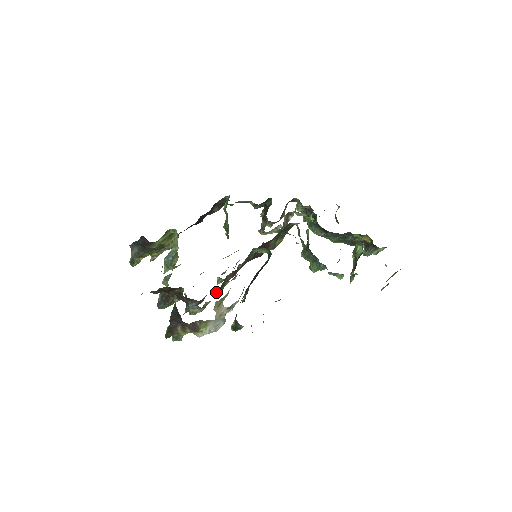
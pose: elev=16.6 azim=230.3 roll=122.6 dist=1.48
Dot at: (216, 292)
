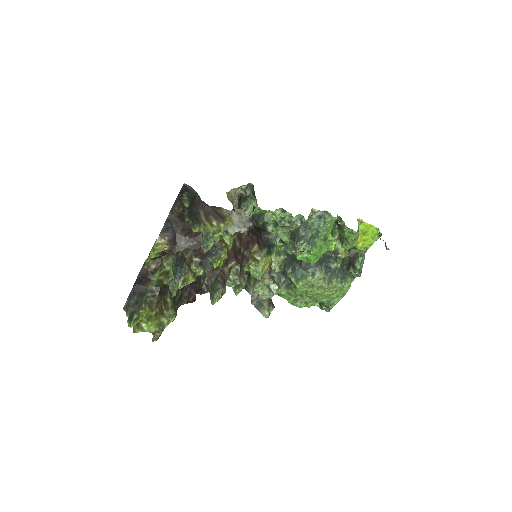
Dot at: (232, 256)
